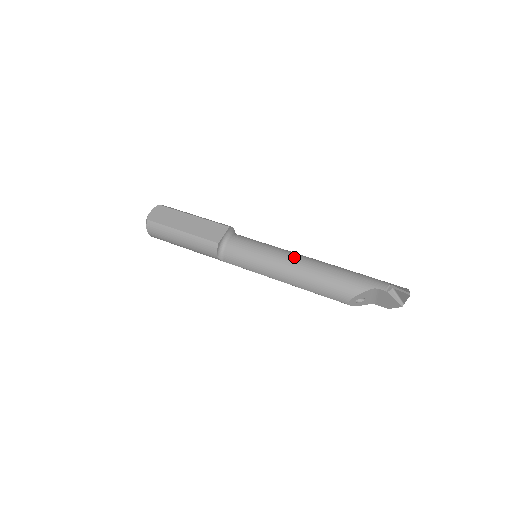
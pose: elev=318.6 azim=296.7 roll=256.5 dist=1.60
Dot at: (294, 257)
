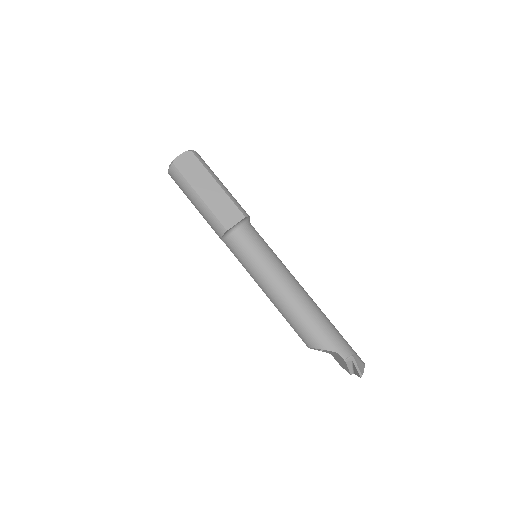
Dot at: (287, 282)
